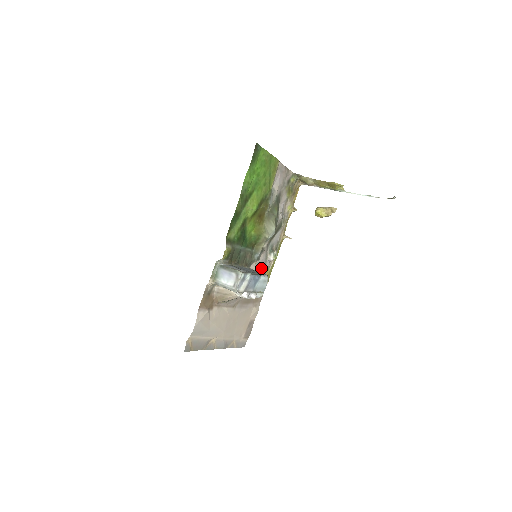
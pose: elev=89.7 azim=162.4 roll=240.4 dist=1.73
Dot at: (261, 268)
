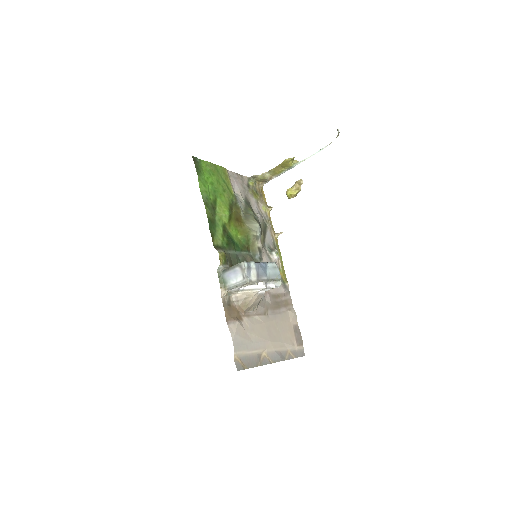
Dot at: occluded
